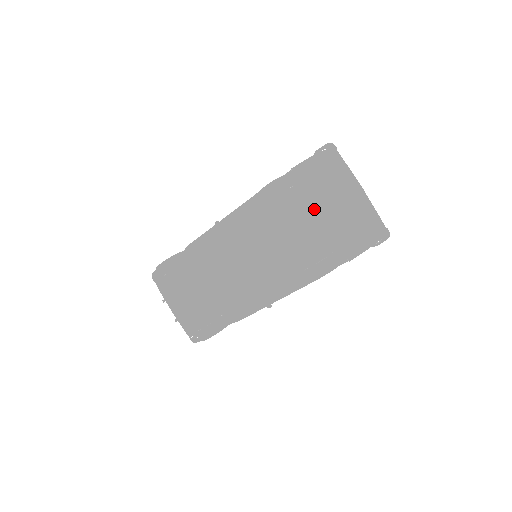
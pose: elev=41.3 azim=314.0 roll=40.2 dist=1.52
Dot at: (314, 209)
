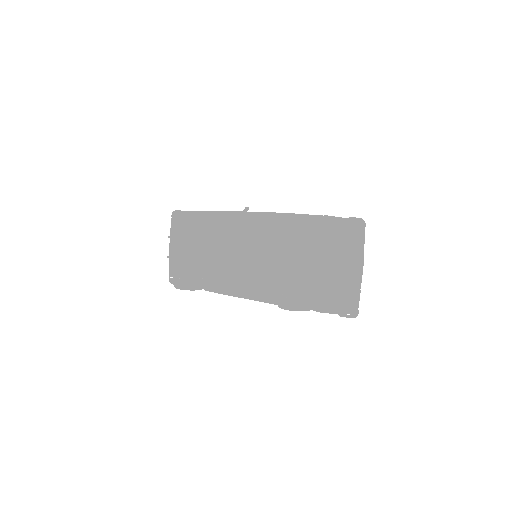
Dot at: (317, 258)
